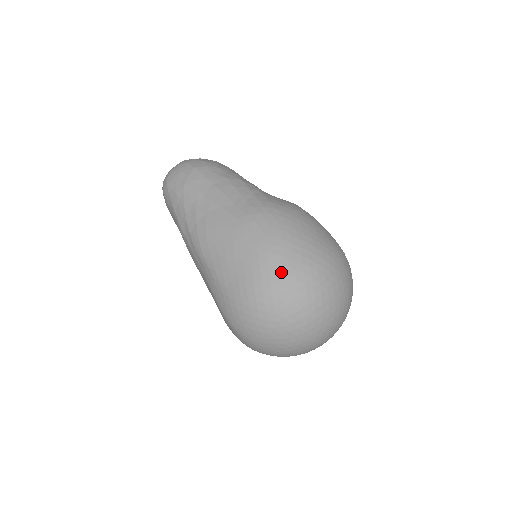
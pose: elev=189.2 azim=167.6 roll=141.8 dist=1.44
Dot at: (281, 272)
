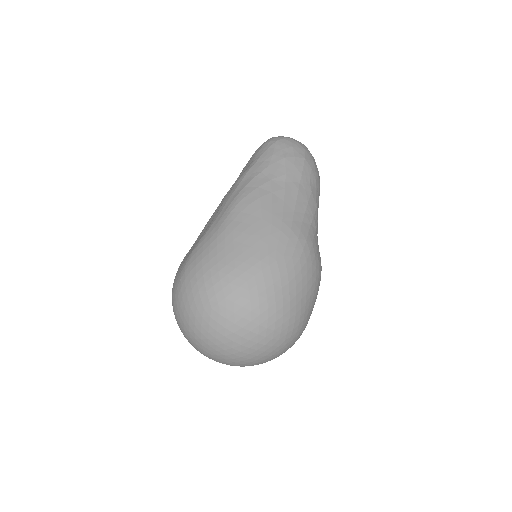
Dot at: (259, 288)
